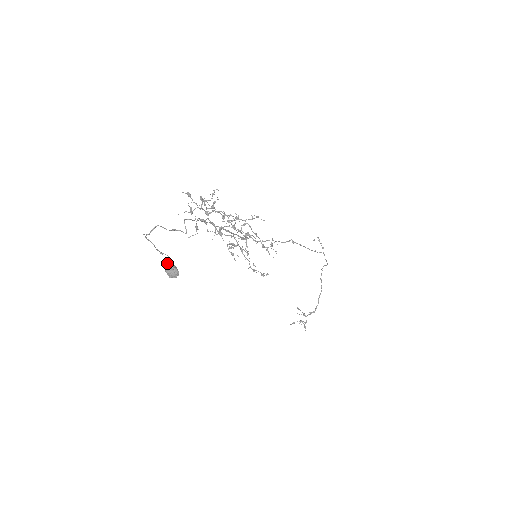
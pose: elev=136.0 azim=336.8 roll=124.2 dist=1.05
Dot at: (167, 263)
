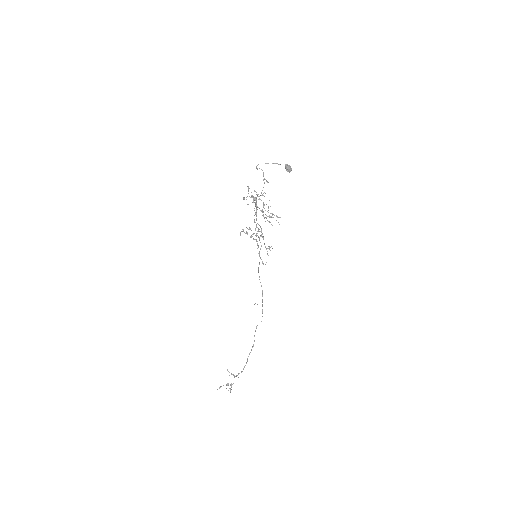
Dot at: (286, 165)
